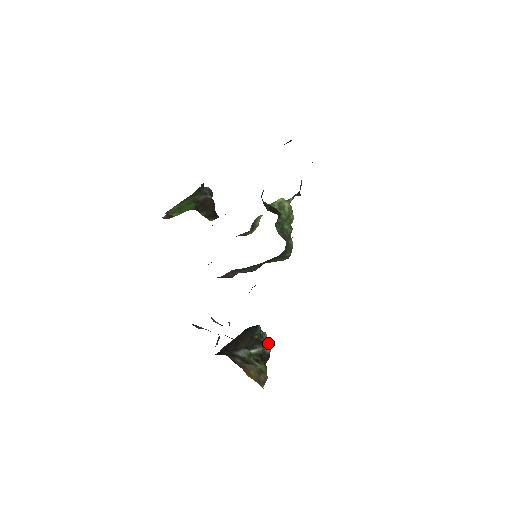
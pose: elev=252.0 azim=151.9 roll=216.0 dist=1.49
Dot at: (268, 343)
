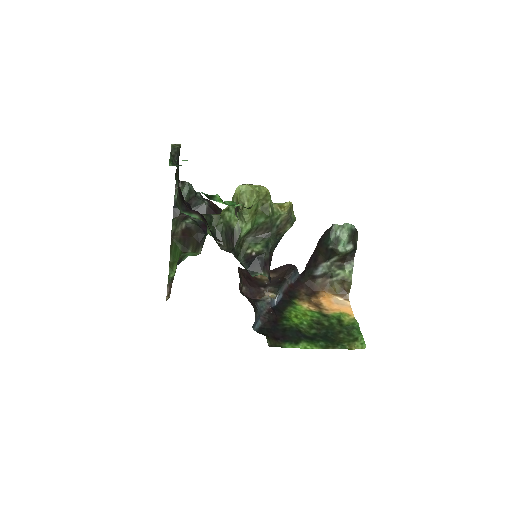
Dot at: (349, 239)
